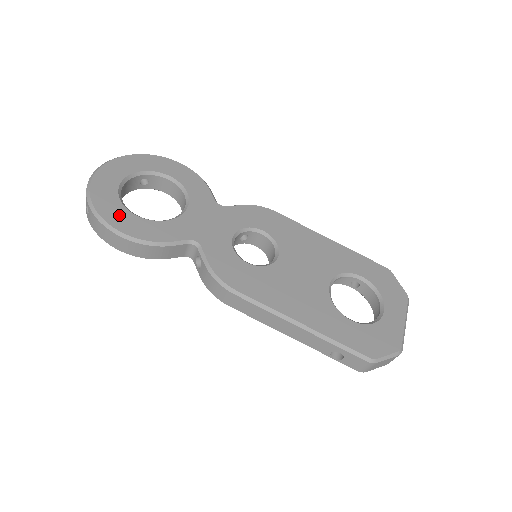
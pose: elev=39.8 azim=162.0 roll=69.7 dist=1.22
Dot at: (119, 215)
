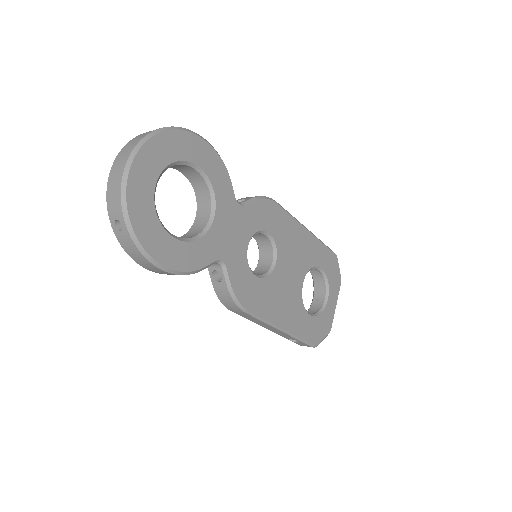
Dot at: (159, 242)
